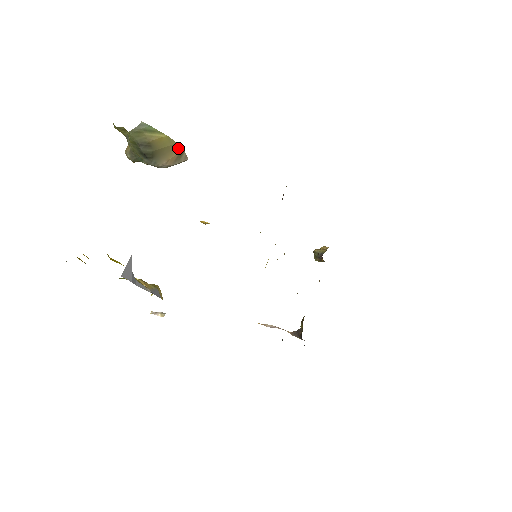
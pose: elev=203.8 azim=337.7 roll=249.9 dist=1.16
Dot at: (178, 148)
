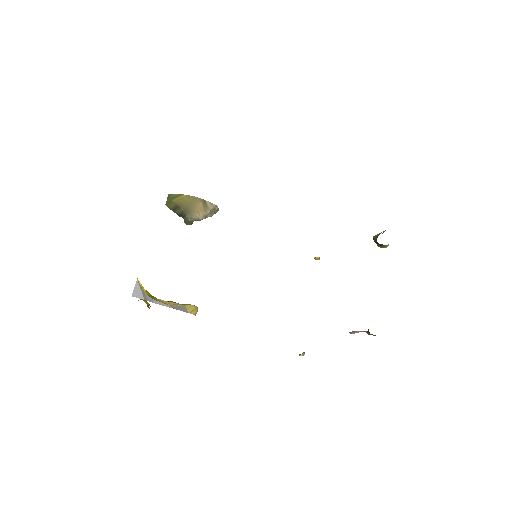
Dot at: (198, 200)
